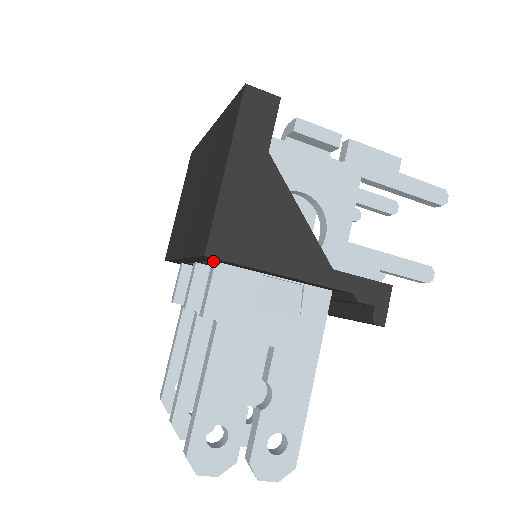
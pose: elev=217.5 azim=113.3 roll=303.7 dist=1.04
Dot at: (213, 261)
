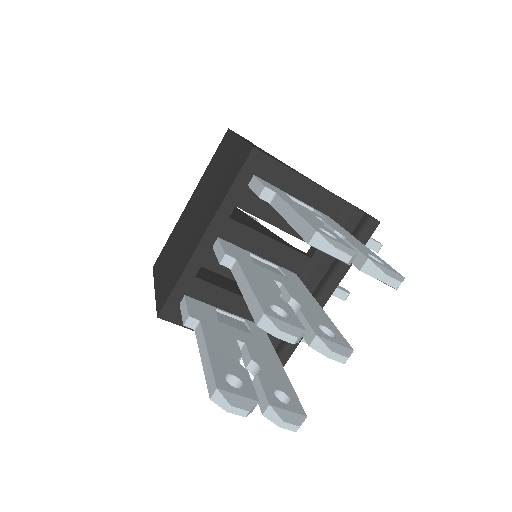
Dot at: (250, 181)
